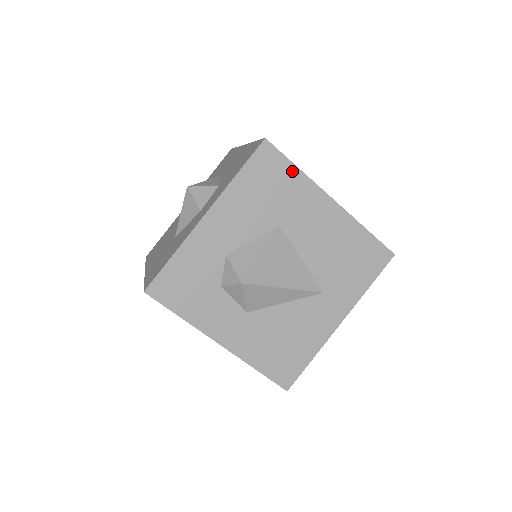
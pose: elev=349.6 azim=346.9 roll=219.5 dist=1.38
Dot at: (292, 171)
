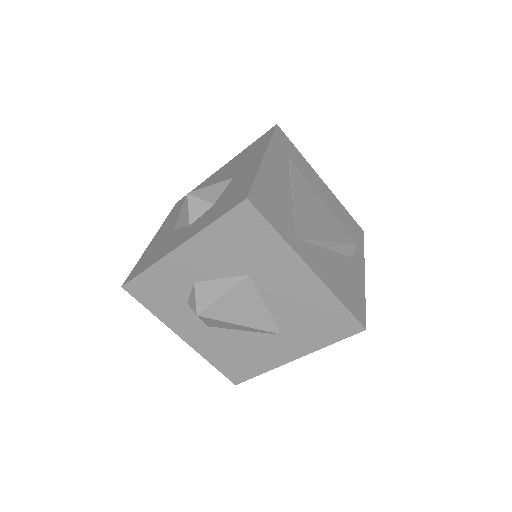
Dot at: (271, 234)
